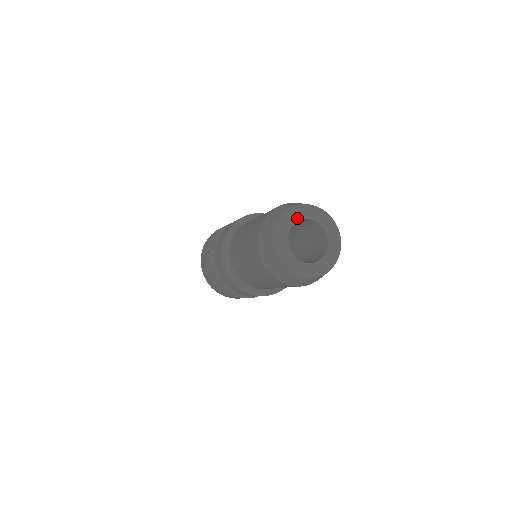
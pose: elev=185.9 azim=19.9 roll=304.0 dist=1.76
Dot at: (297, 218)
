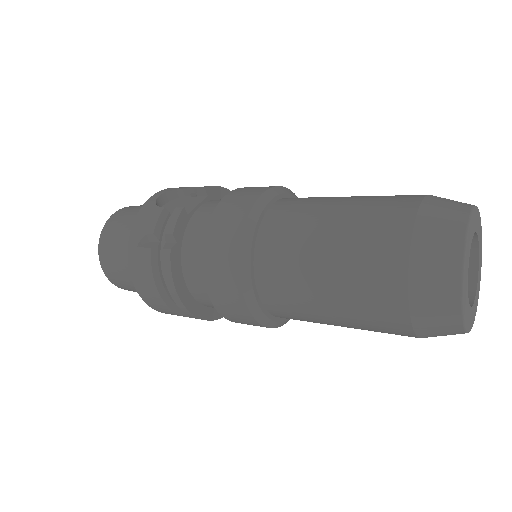
Dot at: (473, 231)
